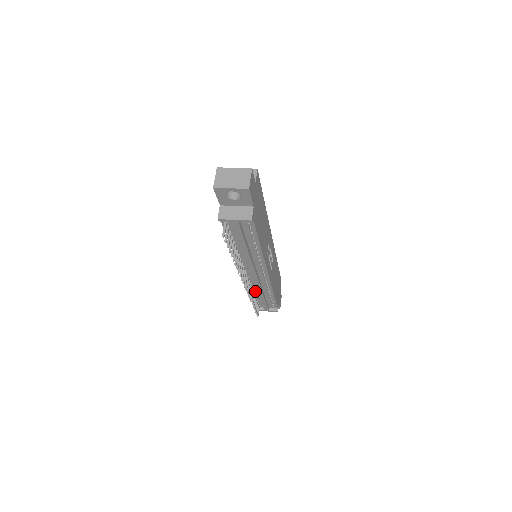
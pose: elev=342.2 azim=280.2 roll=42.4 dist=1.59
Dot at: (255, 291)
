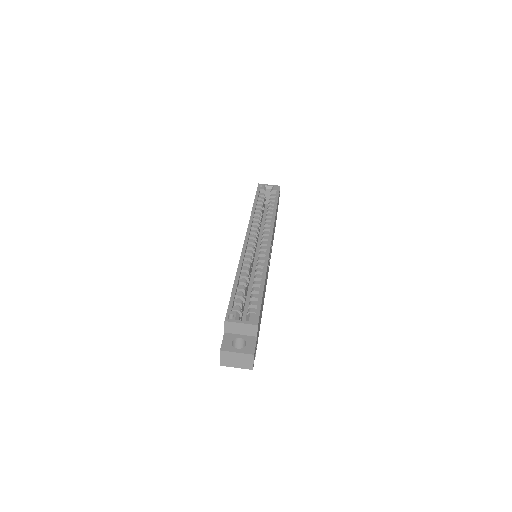
Dot at: occluded
